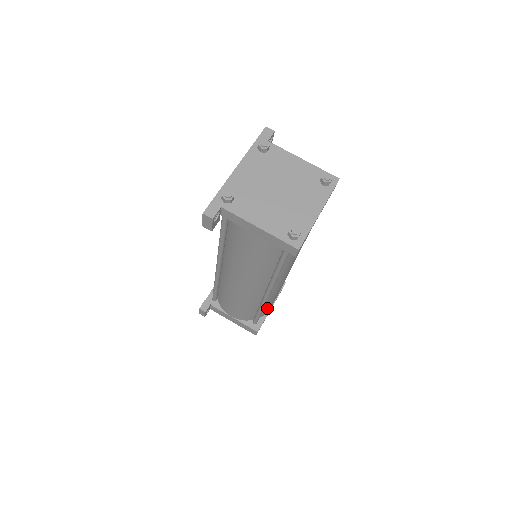
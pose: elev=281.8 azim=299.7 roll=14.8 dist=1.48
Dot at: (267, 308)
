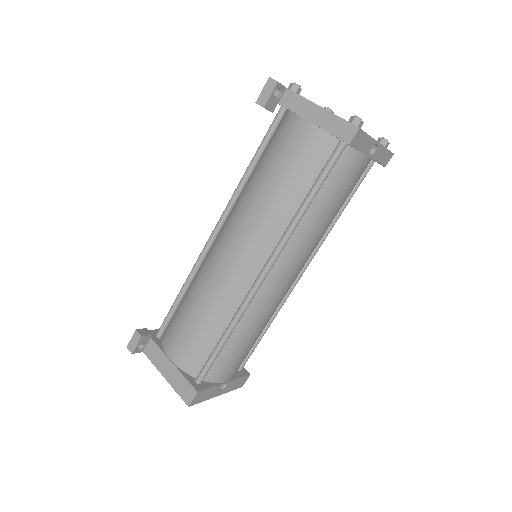
Dot at: (227, 359)
